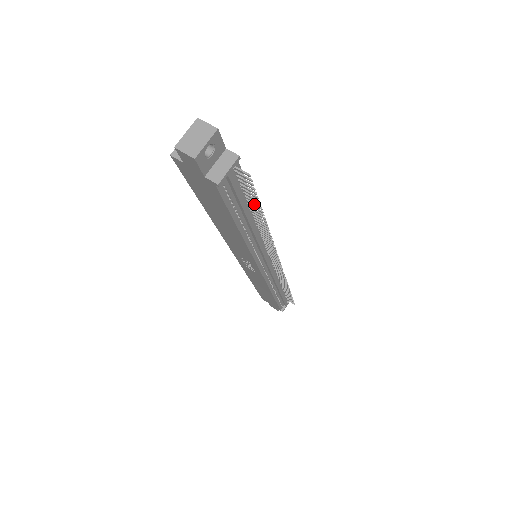
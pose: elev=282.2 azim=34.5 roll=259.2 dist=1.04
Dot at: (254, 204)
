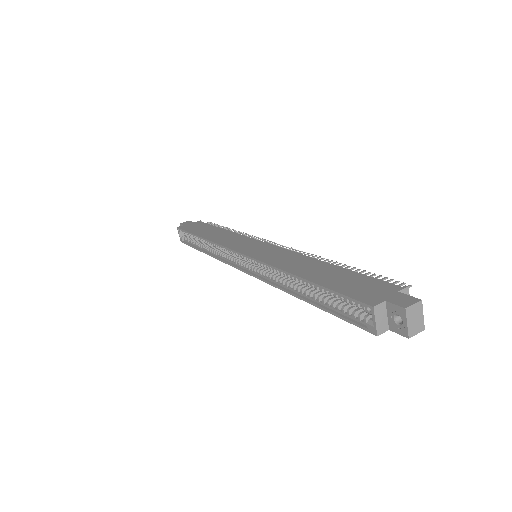
Dot at: occluded
